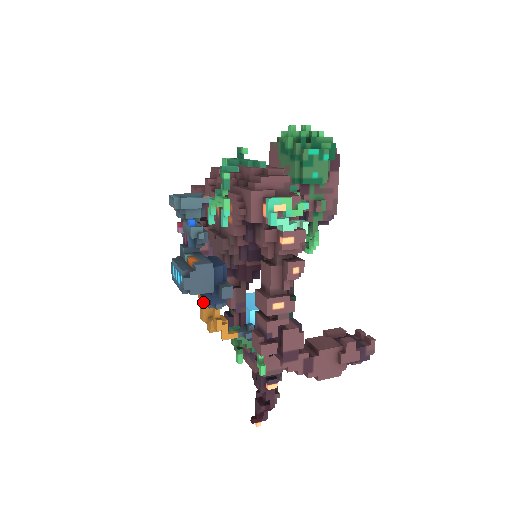
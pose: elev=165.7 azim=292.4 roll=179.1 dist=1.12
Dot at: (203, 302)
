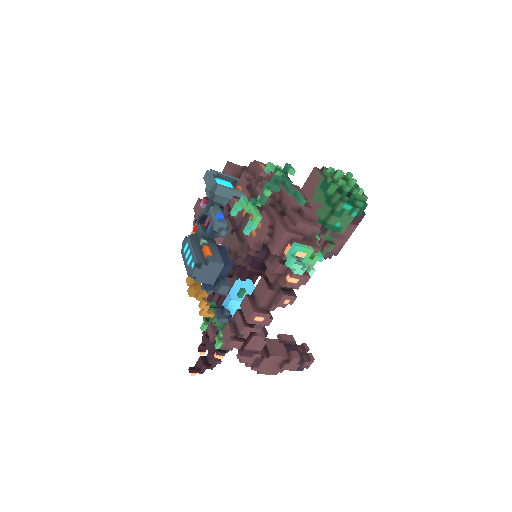
Dot at: occluded
